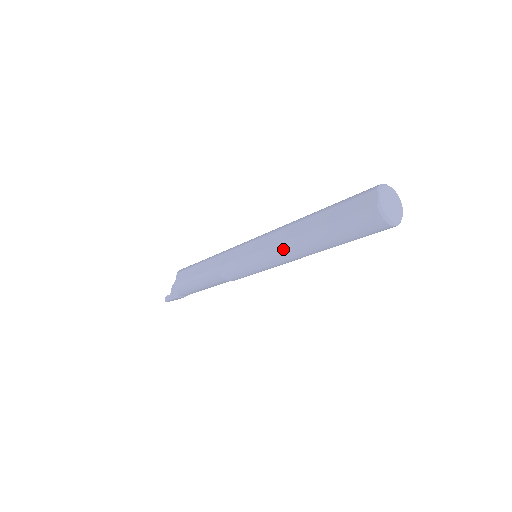
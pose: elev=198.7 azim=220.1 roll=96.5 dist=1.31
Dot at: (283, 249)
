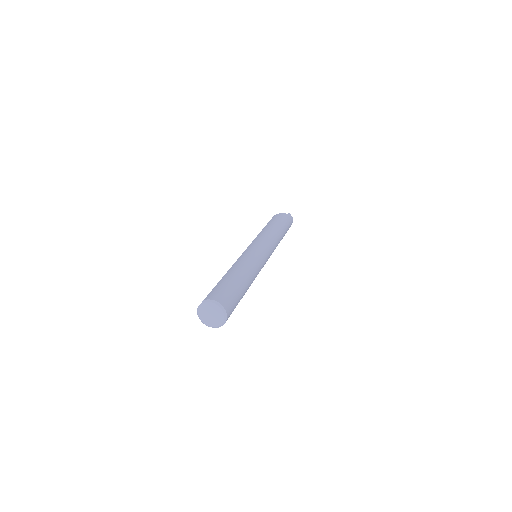
Dot at: occluded
